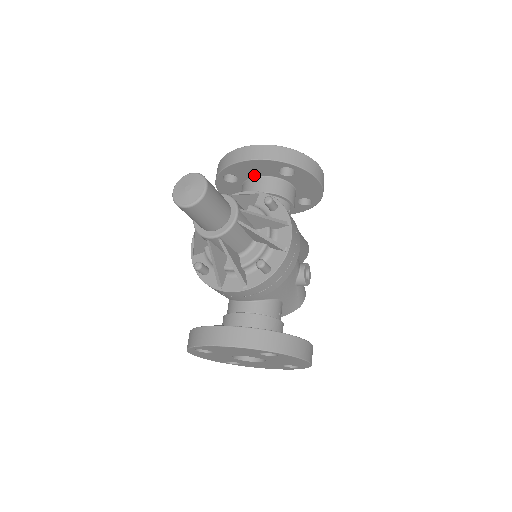
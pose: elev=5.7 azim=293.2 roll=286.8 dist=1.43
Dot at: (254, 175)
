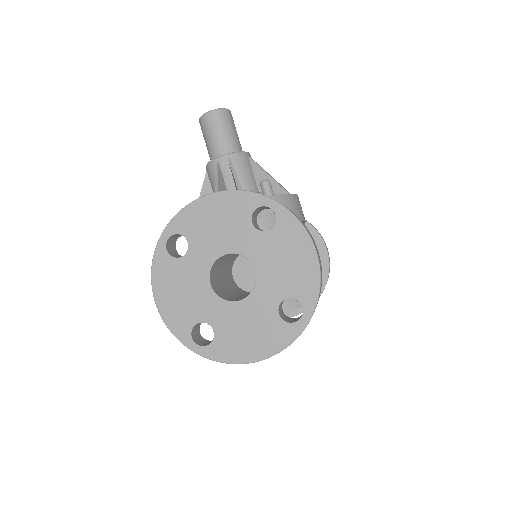
Dot at: occluded
